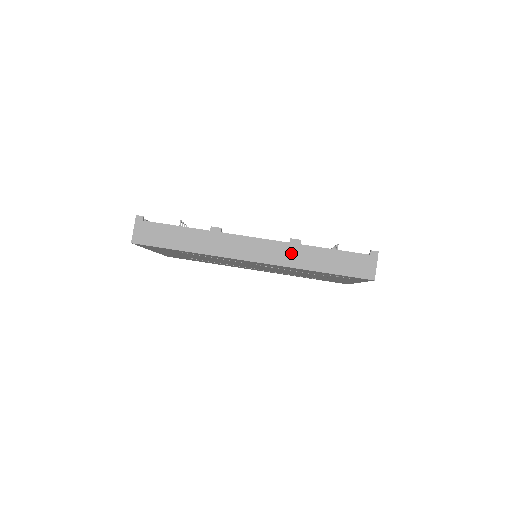
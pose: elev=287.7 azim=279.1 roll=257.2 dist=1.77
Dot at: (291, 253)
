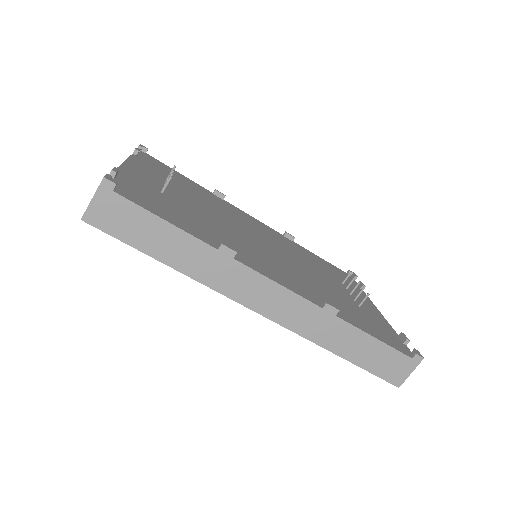
Dot at: (317, 322)
